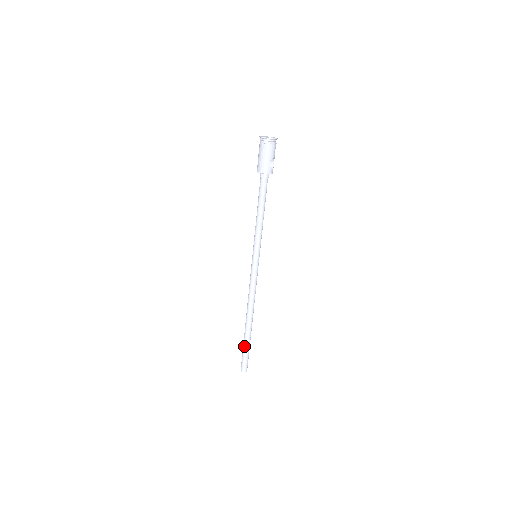
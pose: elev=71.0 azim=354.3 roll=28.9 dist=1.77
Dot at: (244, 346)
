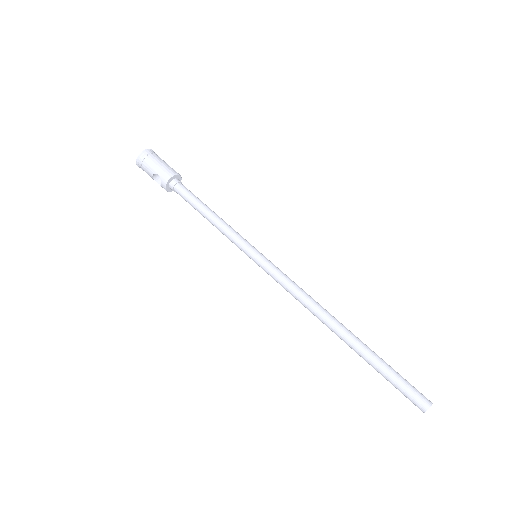
Dot at: (382, 365)
